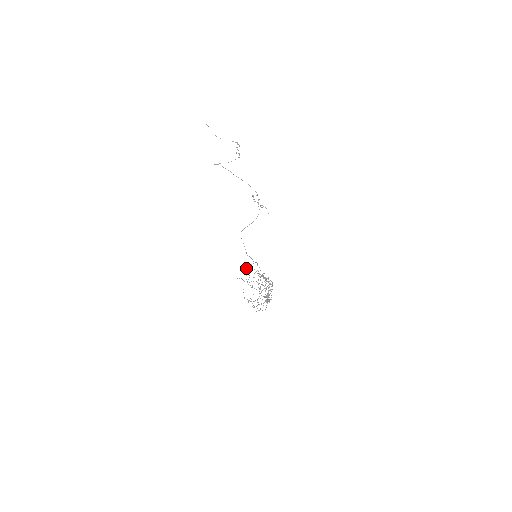
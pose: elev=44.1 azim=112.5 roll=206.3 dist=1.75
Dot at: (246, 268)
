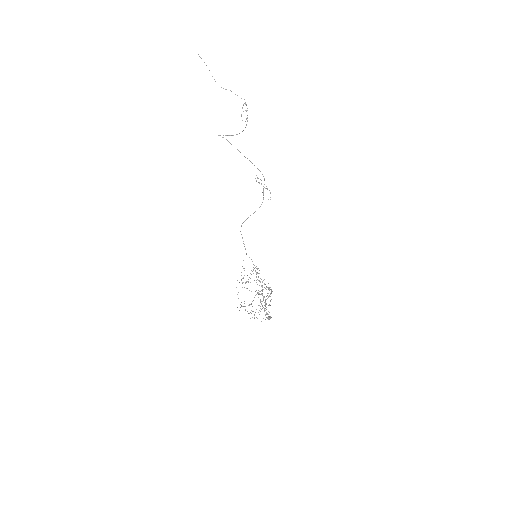
Dot at: (242, 266)
